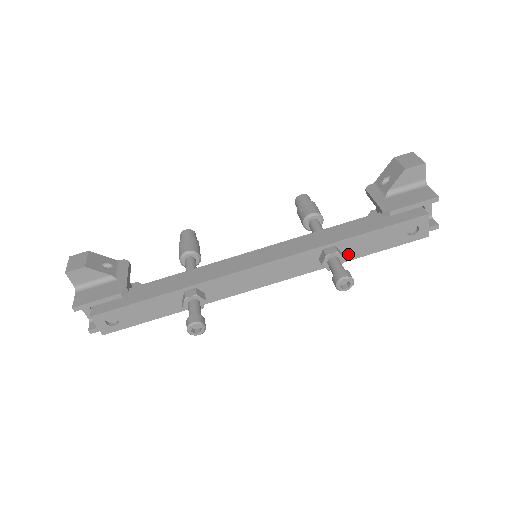
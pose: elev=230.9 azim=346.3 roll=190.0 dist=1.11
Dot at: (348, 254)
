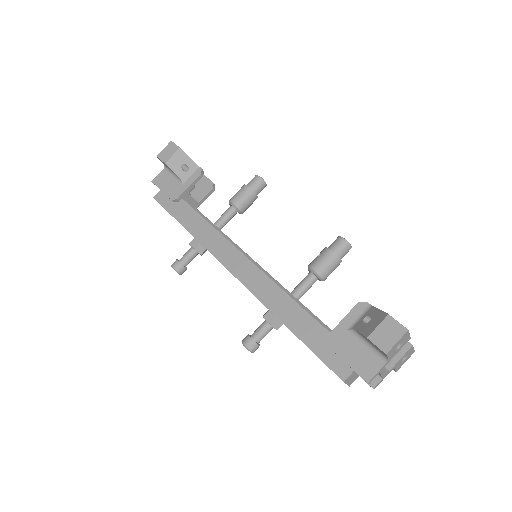
Dot at: occluded
